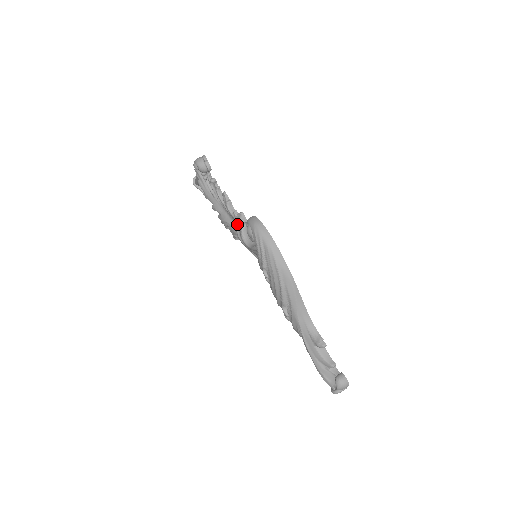
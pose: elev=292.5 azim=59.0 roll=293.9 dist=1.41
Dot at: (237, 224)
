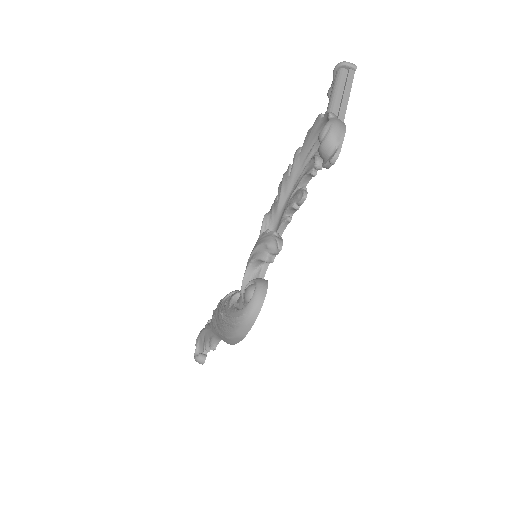
Dot at: (266, 245)
